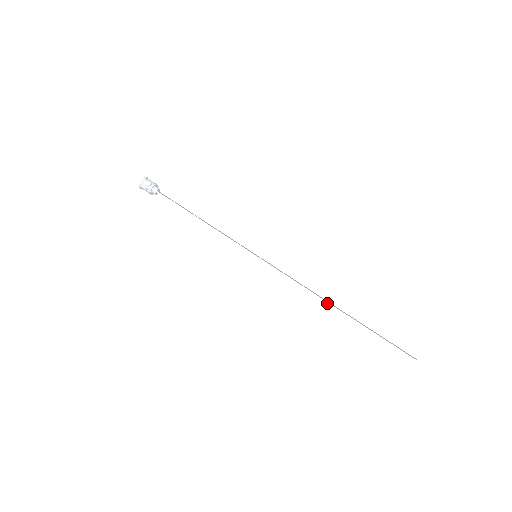
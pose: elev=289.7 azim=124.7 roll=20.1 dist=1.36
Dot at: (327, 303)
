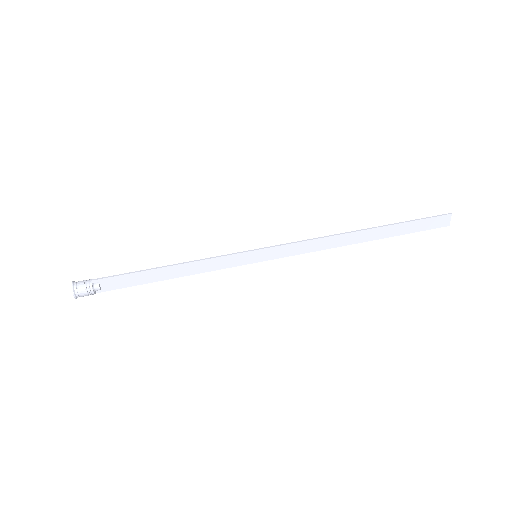
Dot at: (350, 232)
